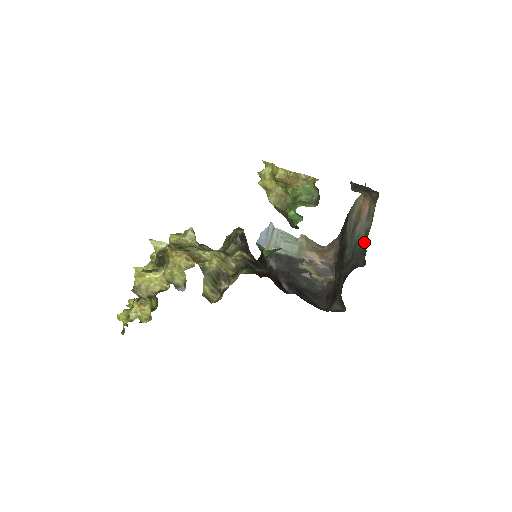
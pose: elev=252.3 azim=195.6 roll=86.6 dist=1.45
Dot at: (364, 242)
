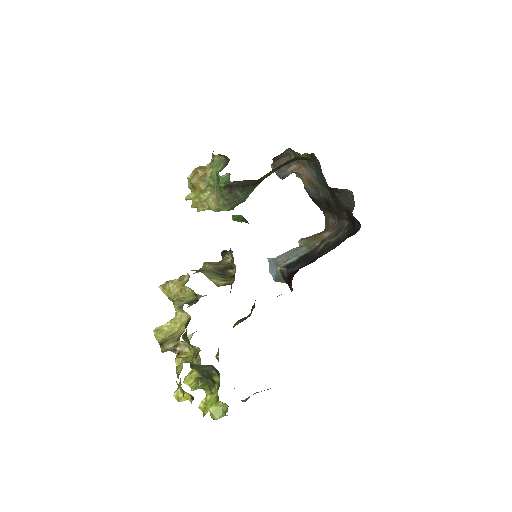
Dot at: (313, 166)
